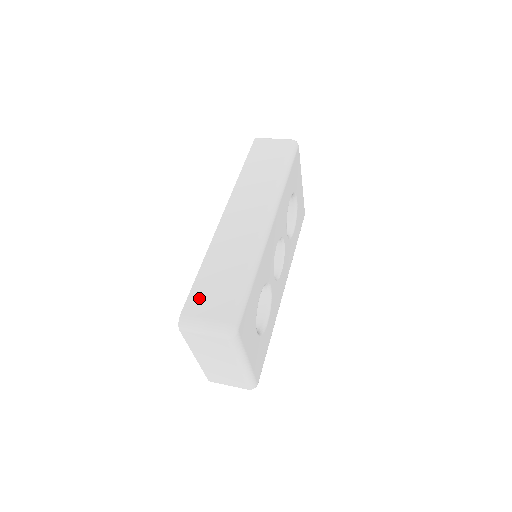
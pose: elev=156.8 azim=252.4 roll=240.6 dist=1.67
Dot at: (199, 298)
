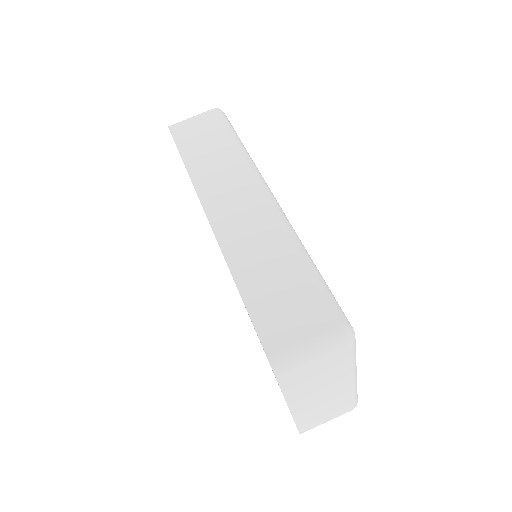
Dot at: (273, 323)
